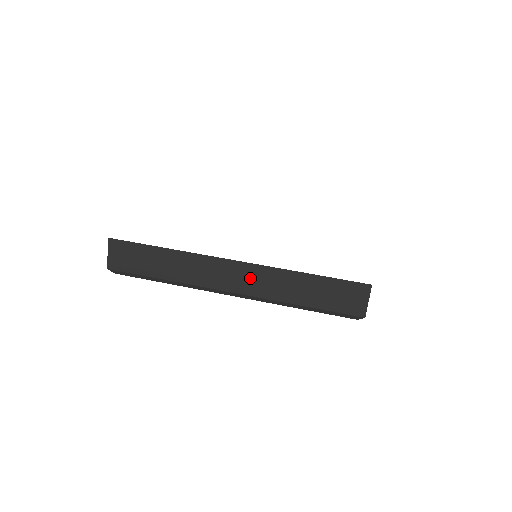
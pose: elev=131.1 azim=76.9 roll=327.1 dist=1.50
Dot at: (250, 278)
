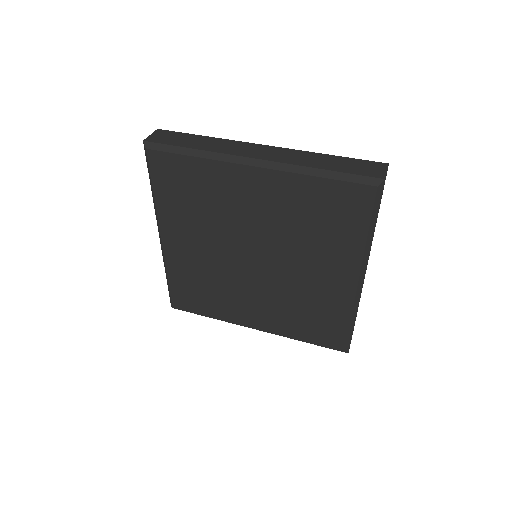
Dot at: (277, 153)
